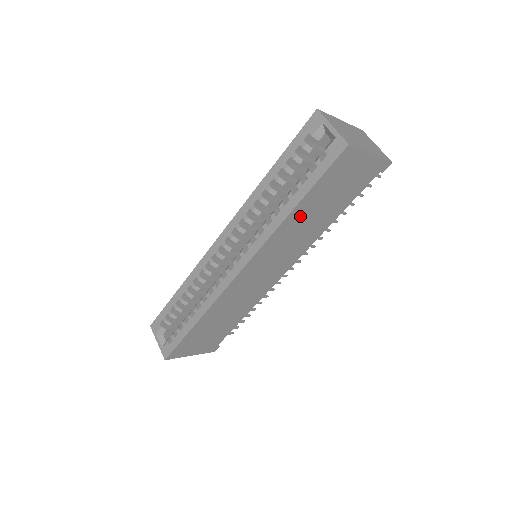
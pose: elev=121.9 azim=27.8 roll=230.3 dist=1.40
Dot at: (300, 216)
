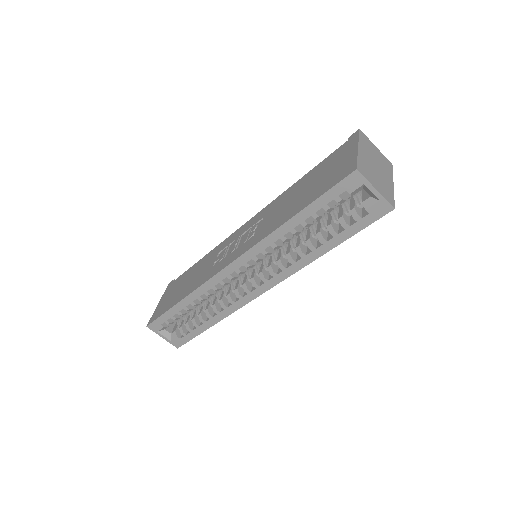
Dot at: occluded
